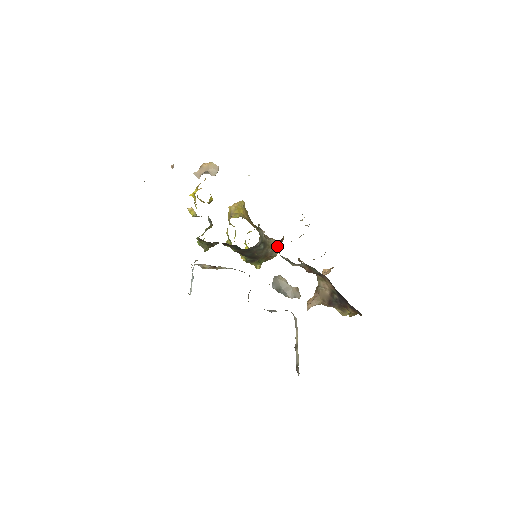
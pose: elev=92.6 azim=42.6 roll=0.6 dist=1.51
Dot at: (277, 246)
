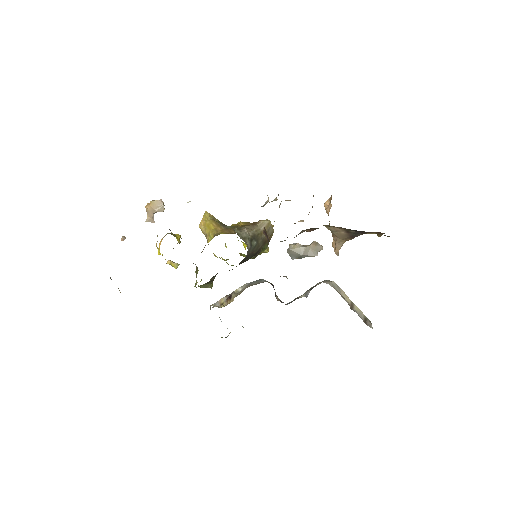
Dot at: occluded
